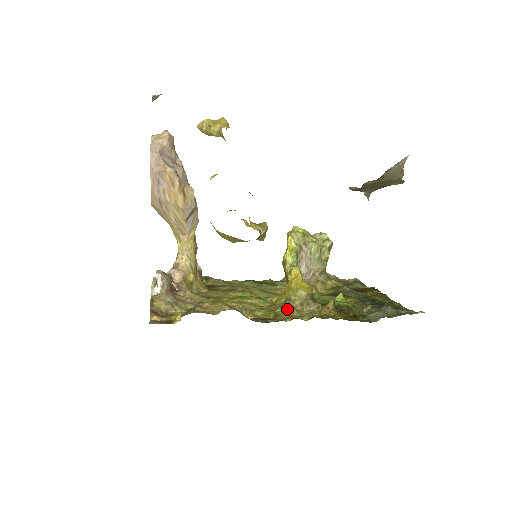
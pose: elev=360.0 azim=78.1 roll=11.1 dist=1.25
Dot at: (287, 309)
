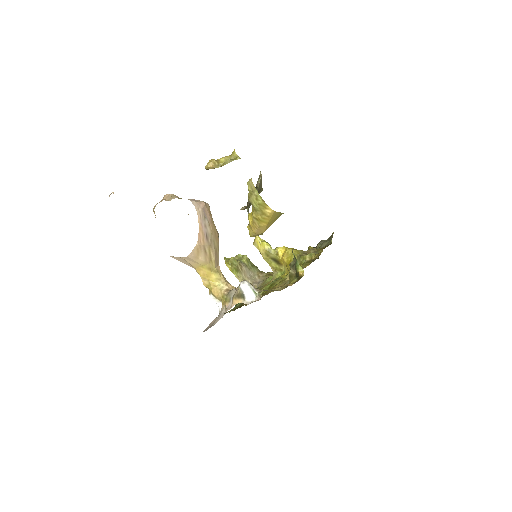
Dot at: (308, 257)
